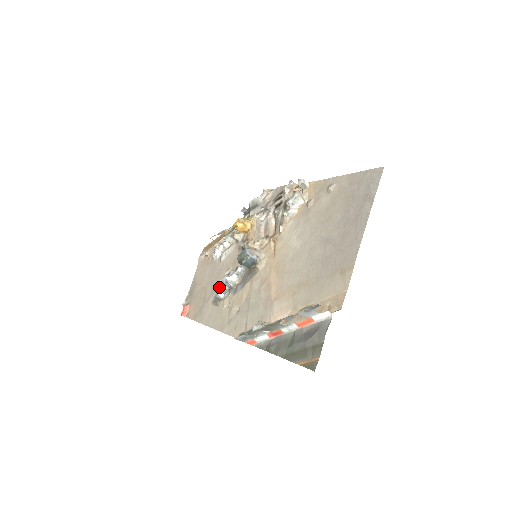
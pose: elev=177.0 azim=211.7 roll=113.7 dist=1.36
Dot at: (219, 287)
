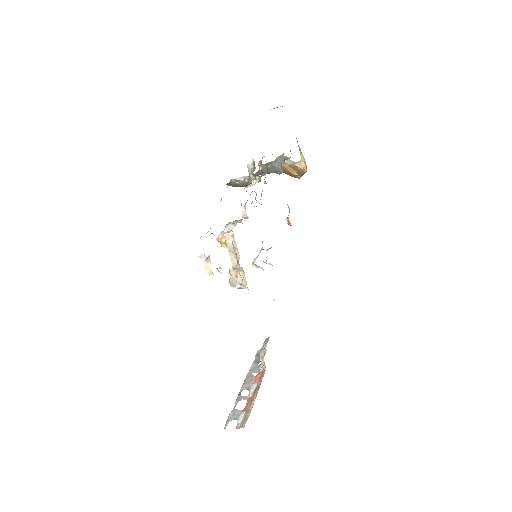
Dot at: occluded
